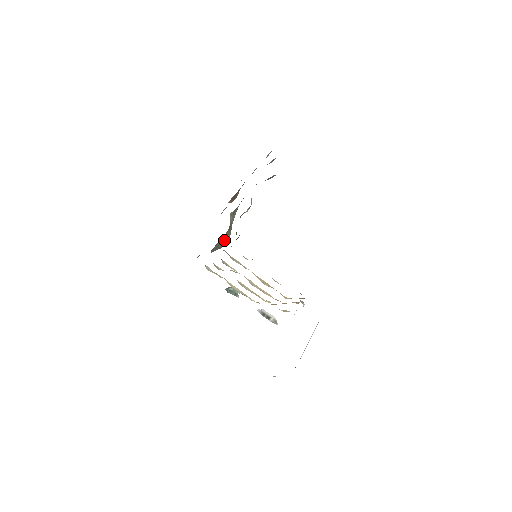
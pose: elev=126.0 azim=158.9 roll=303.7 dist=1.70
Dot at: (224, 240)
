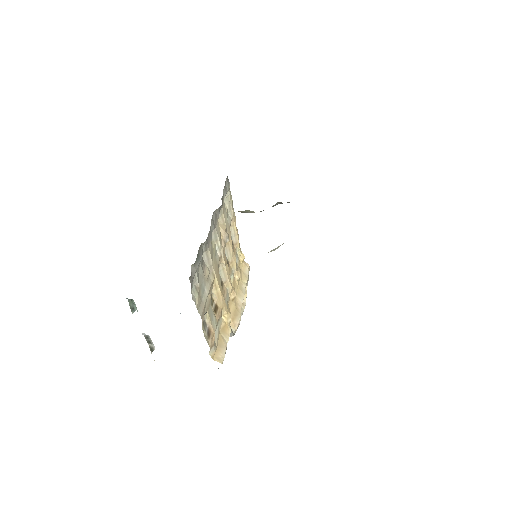
Dot at: (248, 211)
